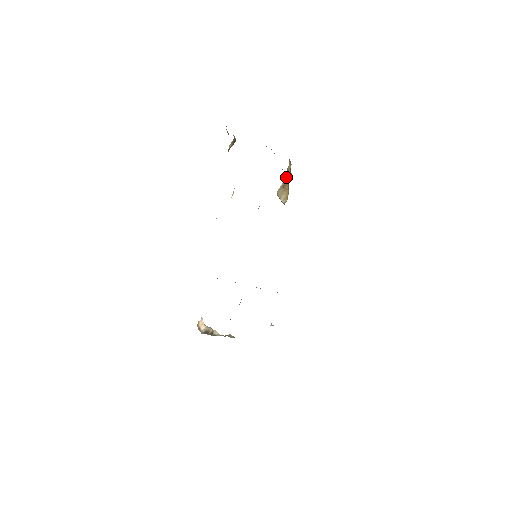
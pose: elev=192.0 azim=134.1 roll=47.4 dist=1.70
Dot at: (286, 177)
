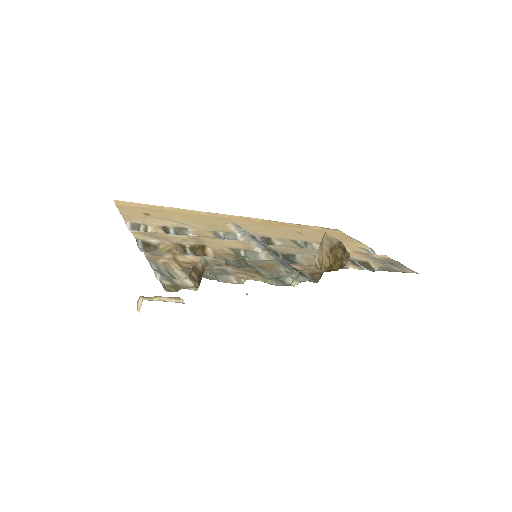
Dot at: (341, 248)
